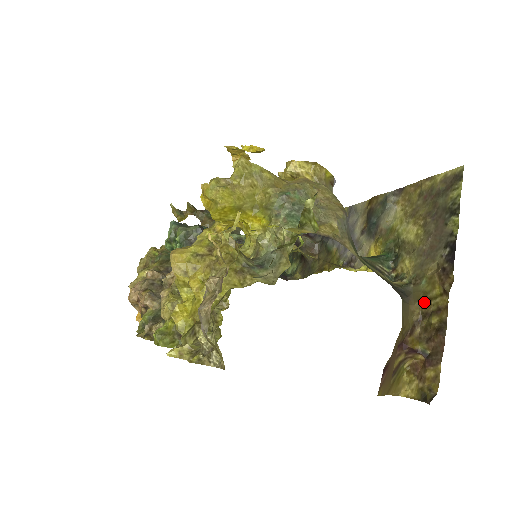
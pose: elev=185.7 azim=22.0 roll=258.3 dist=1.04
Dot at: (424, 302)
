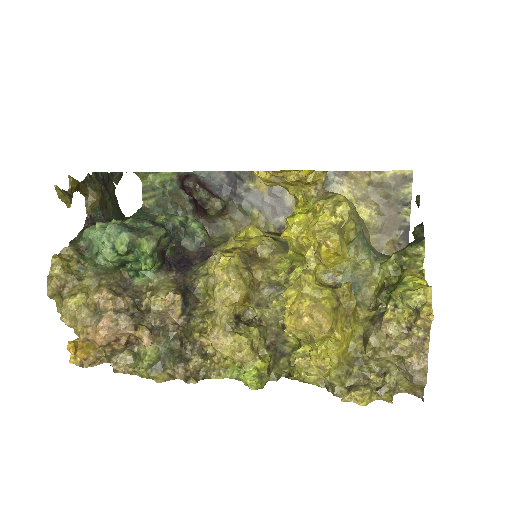
Dot at: occluded
